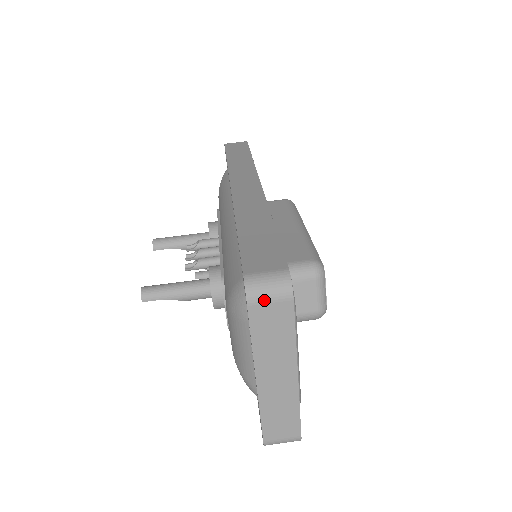
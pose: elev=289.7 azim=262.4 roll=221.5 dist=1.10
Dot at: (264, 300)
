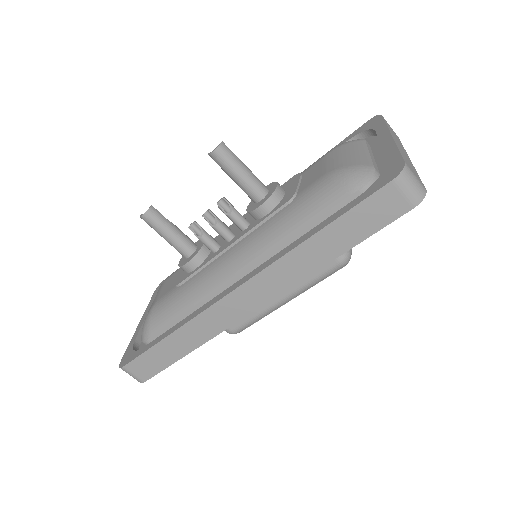
Dot at: occluded
